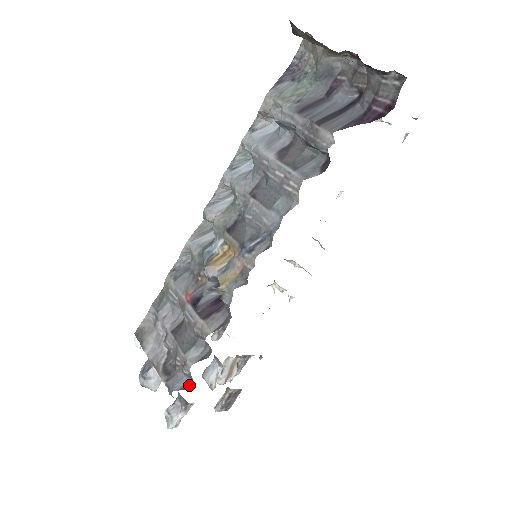
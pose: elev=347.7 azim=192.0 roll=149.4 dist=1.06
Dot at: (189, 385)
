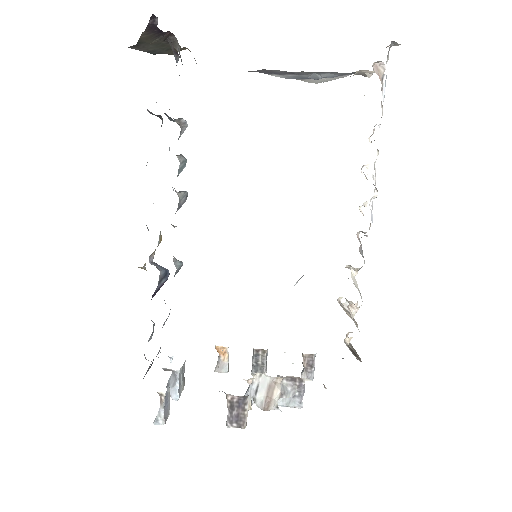
Dot at: occluded
